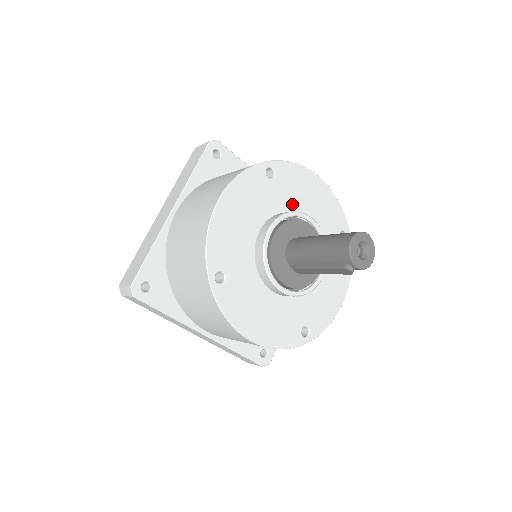
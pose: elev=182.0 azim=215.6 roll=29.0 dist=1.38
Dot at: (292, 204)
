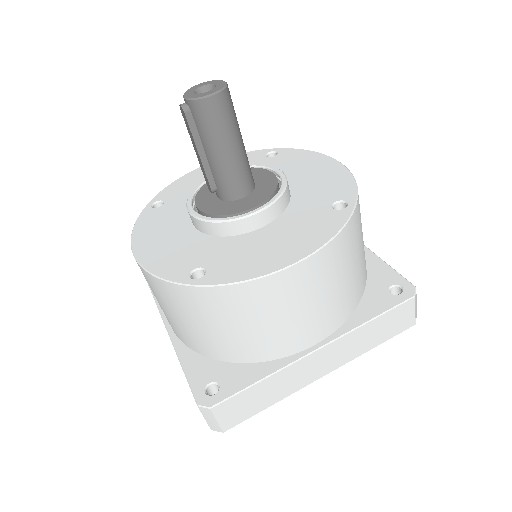
Dot at: occluded
